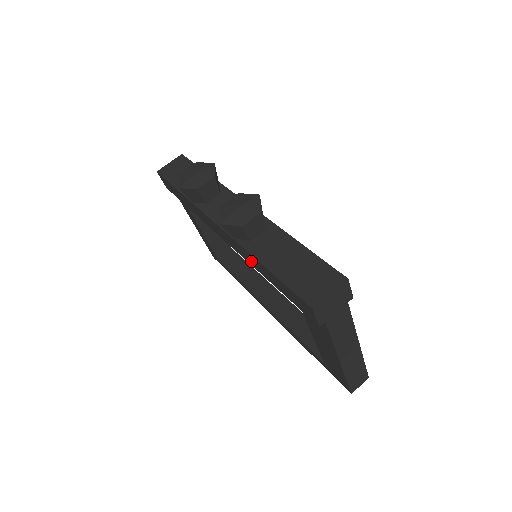
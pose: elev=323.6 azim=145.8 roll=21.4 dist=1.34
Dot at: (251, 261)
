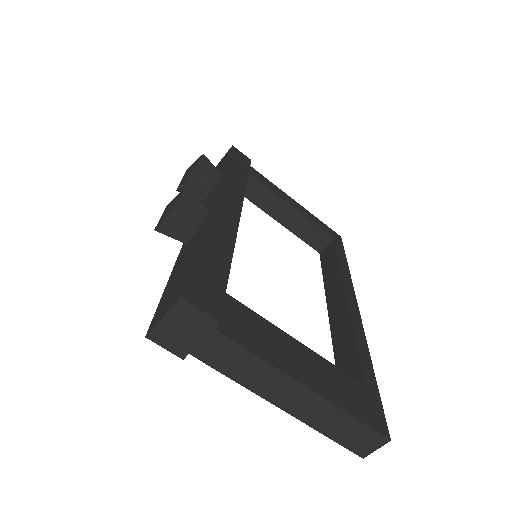
Dot at: occluded
